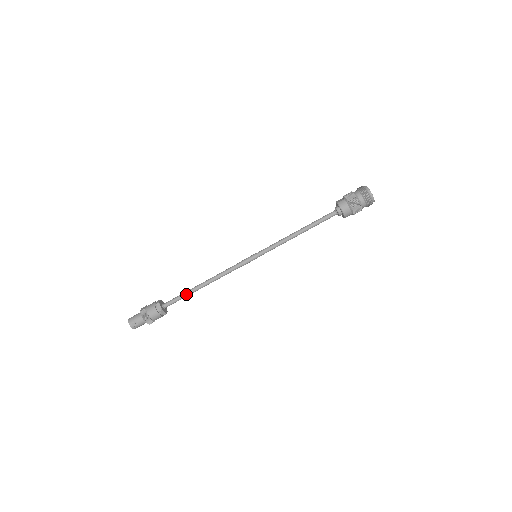
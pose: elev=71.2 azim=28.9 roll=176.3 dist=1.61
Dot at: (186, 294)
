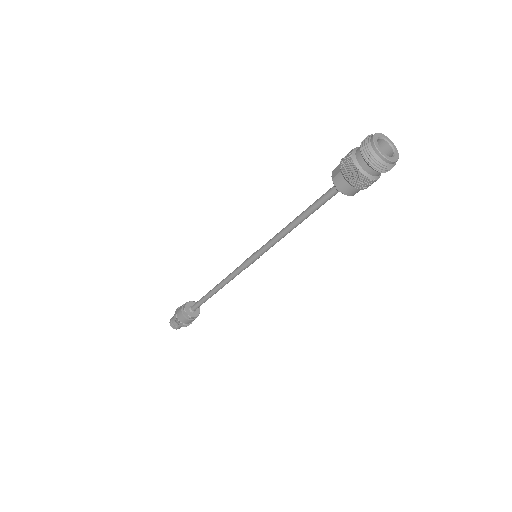
Dot at: (205, 299)
